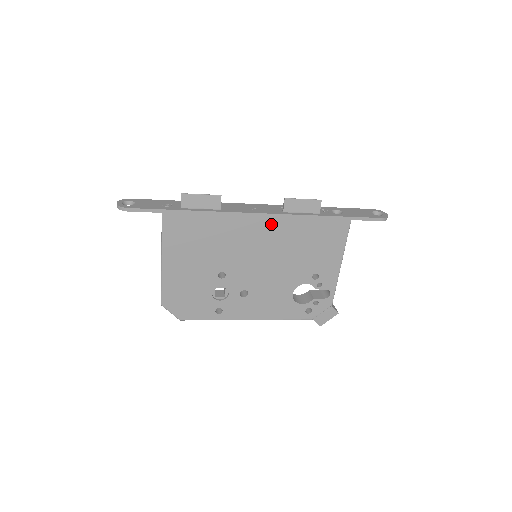
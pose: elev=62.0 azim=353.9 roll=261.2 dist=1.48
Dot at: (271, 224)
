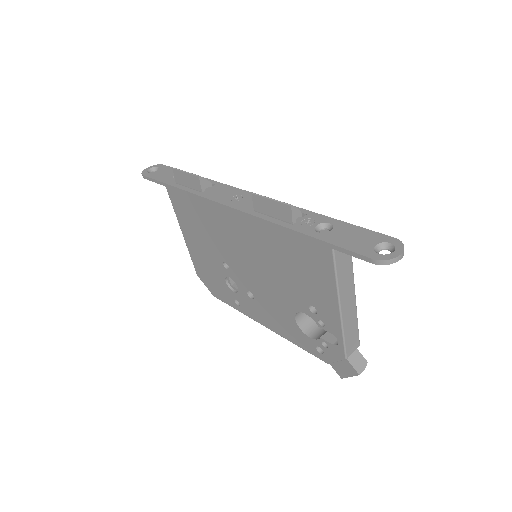
Dot at: (246, 222)
